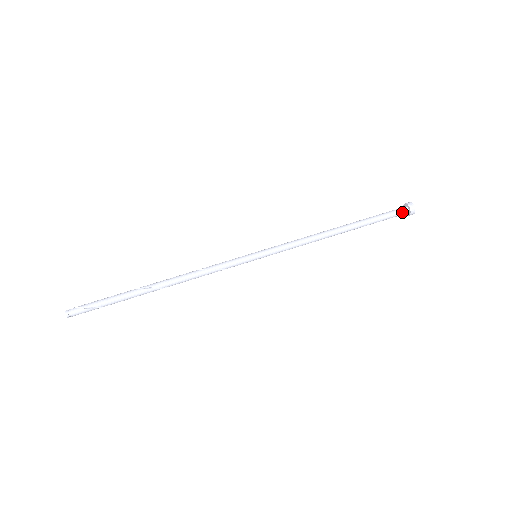
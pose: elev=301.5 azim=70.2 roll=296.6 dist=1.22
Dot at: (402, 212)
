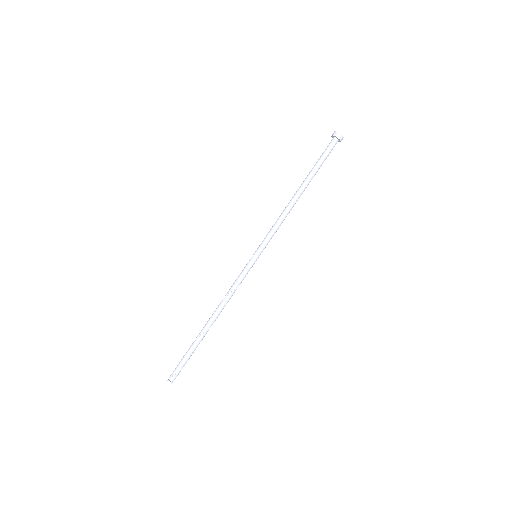
Dot at: occluded
